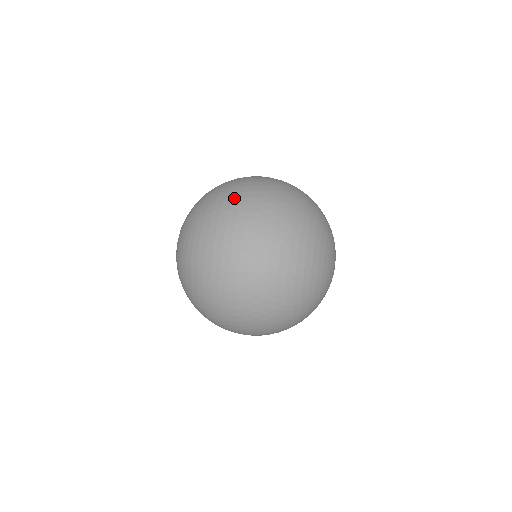
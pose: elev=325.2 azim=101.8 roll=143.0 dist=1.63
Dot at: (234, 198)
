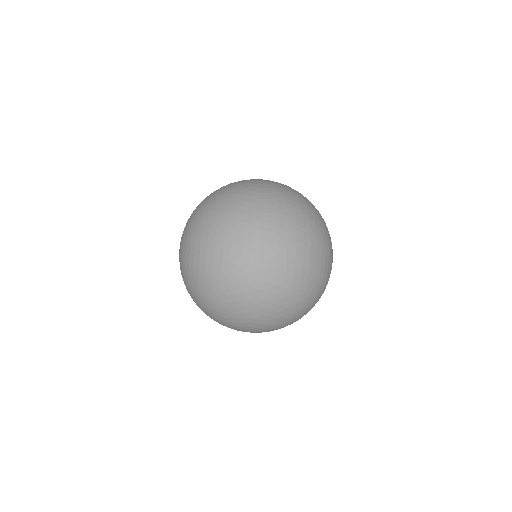
Dot at: occluded
